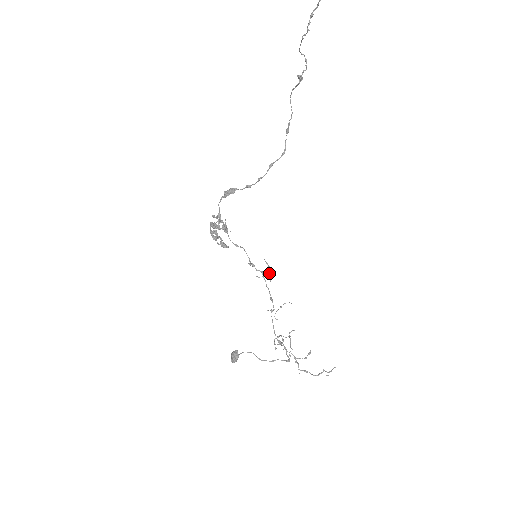
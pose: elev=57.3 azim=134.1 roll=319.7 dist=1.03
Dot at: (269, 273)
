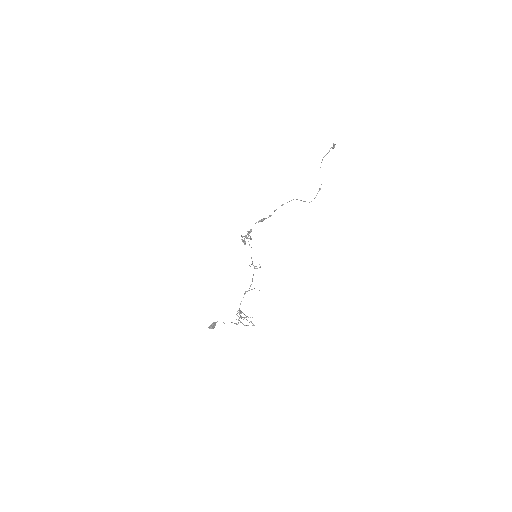
Dot at: occluded
